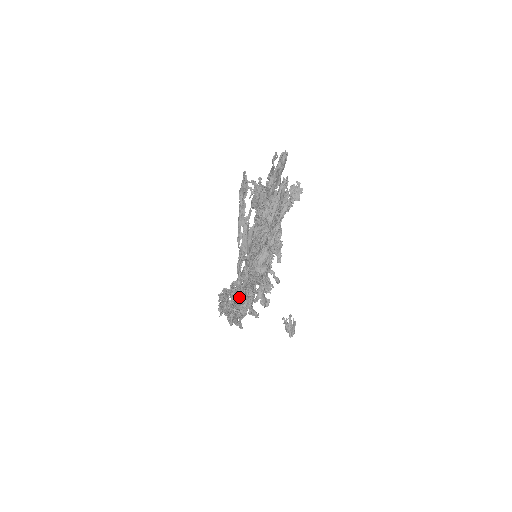
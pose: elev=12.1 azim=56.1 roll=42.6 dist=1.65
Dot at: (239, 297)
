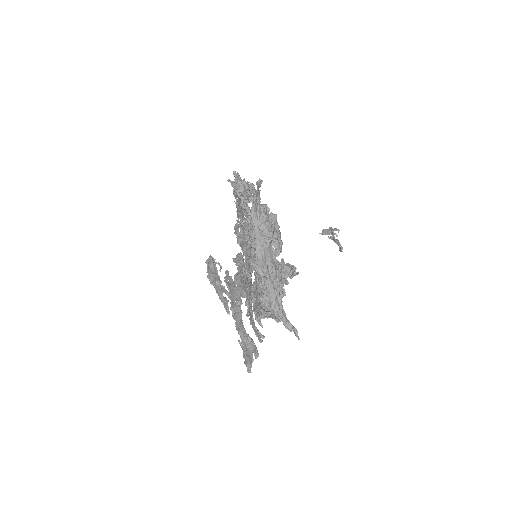
Dot at: (266, 205)
